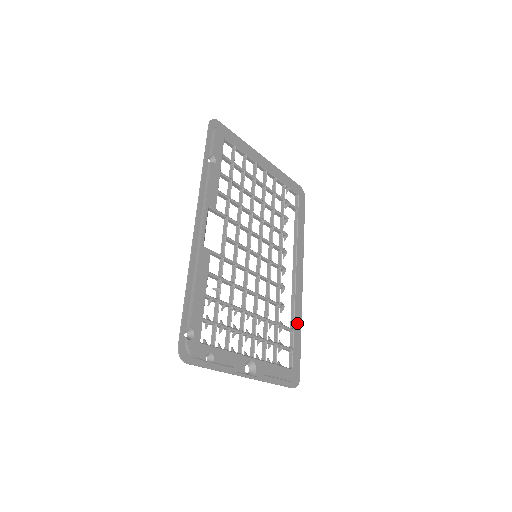
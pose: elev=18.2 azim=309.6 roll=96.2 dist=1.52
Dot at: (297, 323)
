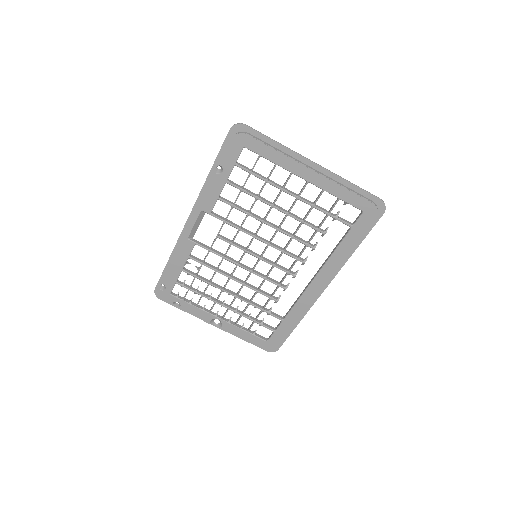
Dot at: (291, 317)
